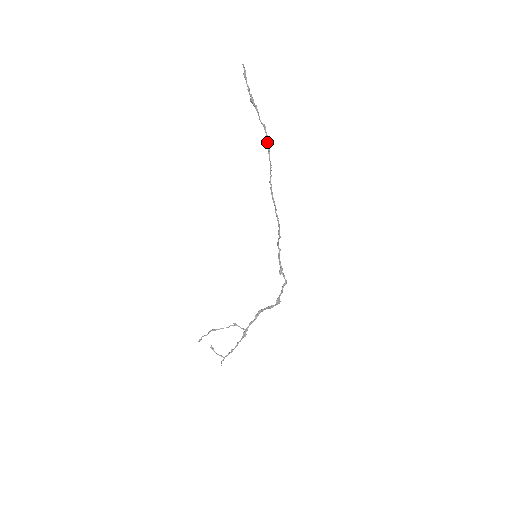
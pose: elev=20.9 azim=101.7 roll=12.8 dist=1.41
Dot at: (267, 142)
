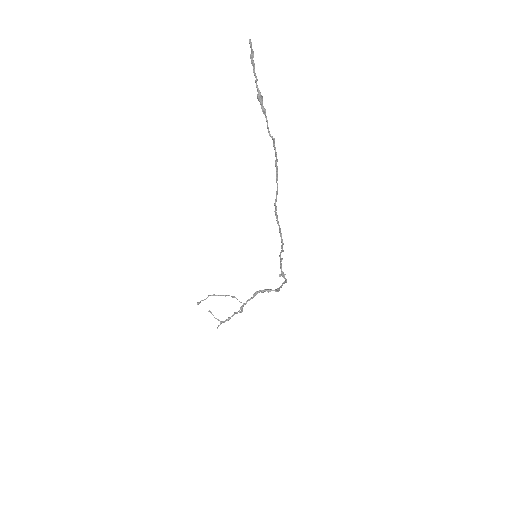
Dot at: occluded
